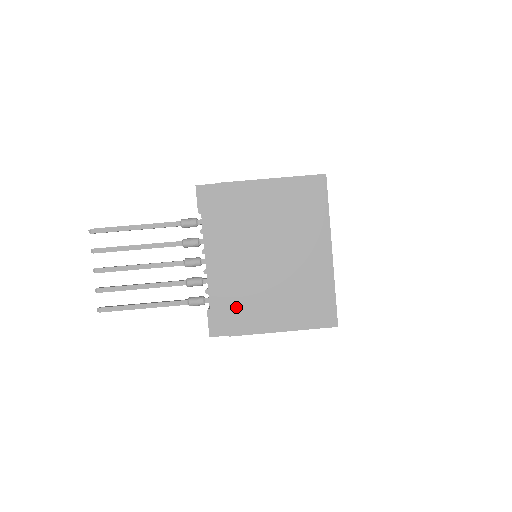
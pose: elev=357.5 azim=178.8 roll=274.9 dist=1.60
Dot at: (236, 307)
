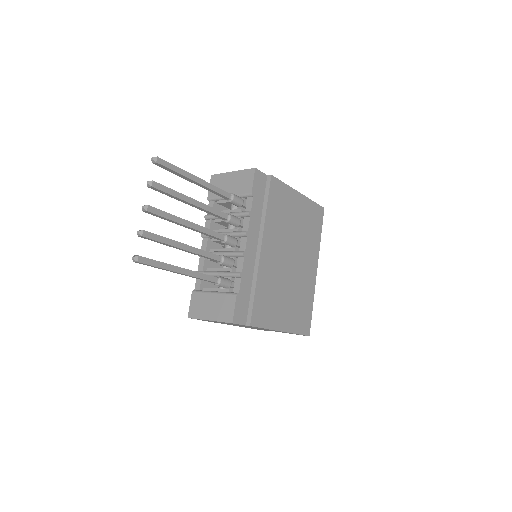
Dot at: (260, 297)
